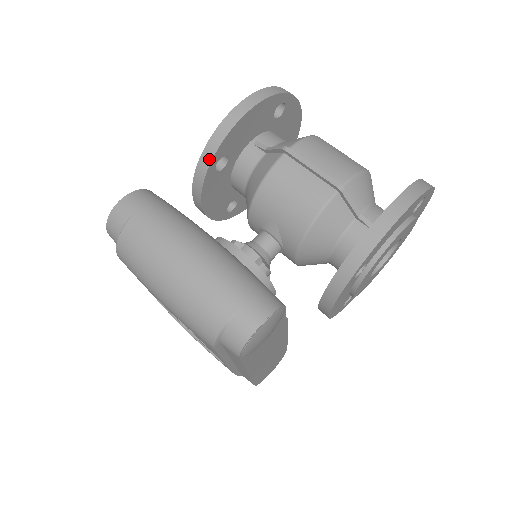
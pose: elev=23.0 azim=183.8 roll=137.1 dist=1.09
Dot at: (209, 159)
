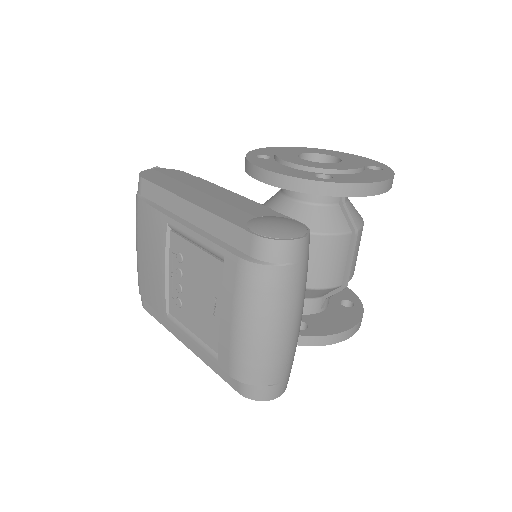
Dot at: (328, 193)
